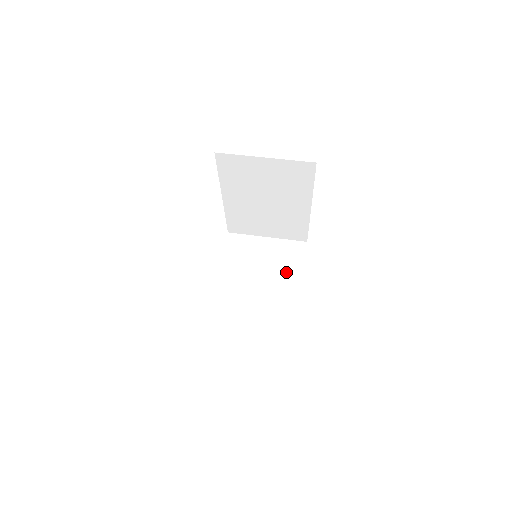
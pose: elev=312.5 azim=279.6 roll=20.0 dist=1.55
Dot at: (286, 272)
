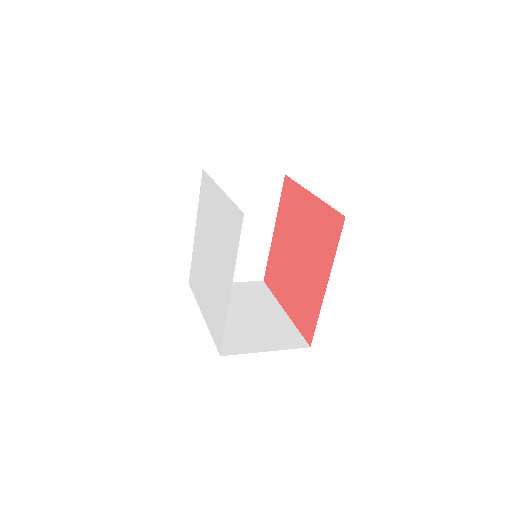
Dot at: (262, 300)
